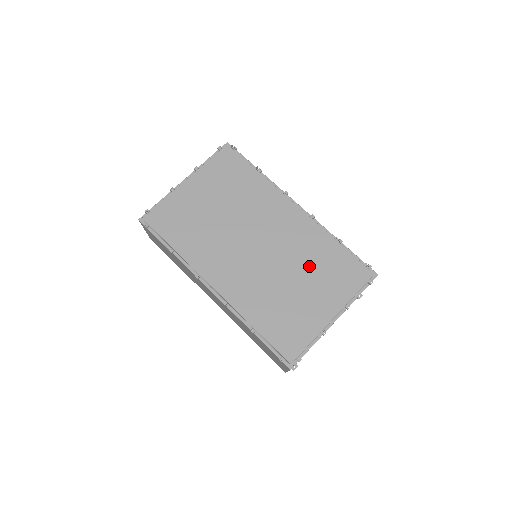
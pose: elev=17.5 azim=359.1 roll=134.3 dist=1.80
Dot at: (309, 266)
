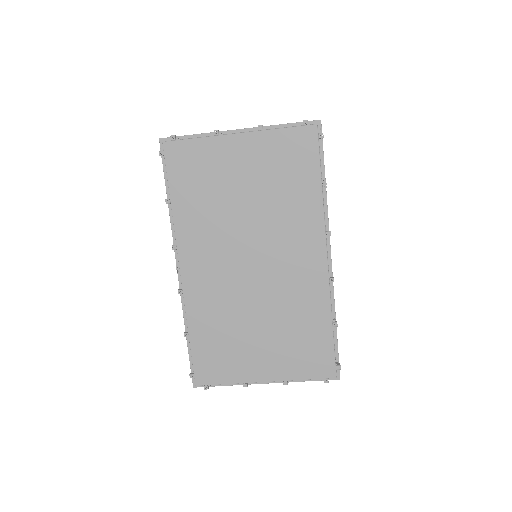
Dot at: (284, 323)
